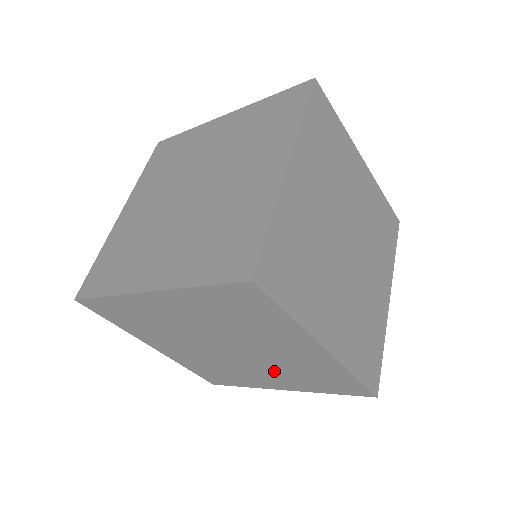
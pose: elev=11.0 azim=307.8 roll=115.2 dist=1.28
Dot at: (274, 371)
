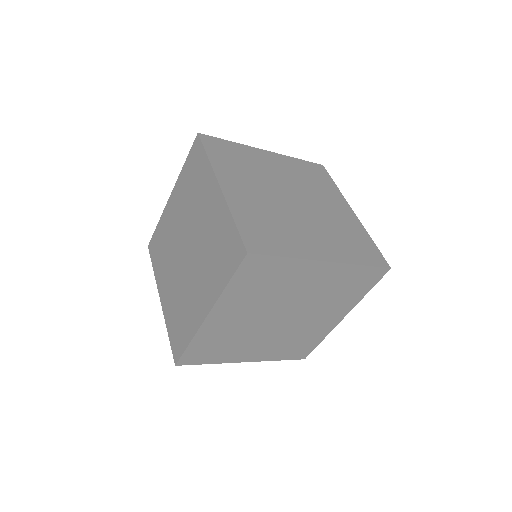
Dot at: (322, 308)
